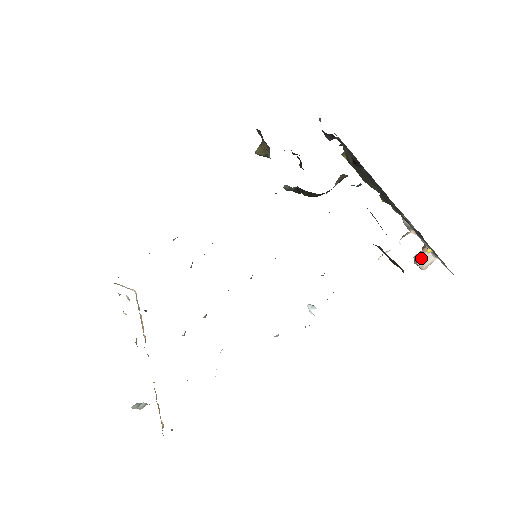
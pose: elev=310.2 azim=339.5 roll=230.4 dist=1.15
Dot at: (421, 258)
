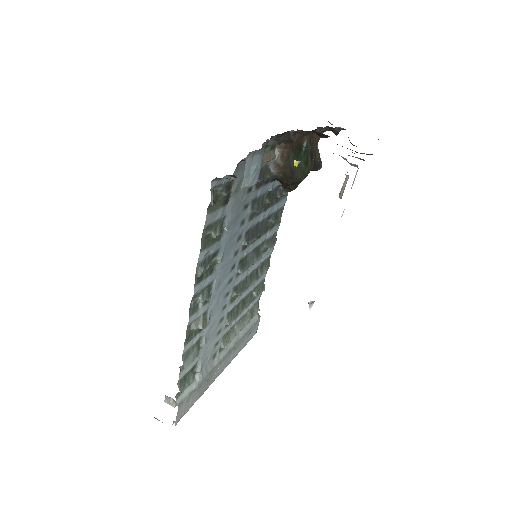
Dot at: (342, 187)
